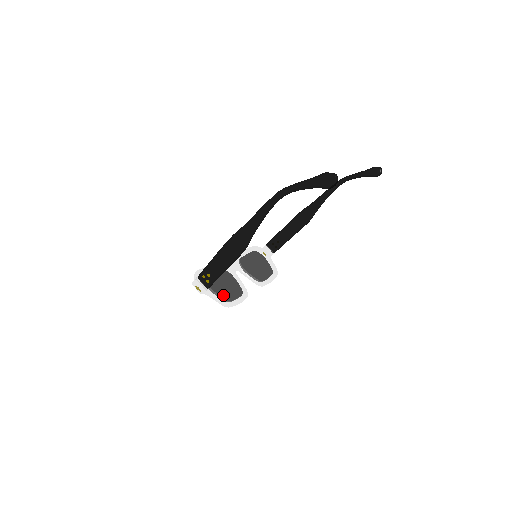
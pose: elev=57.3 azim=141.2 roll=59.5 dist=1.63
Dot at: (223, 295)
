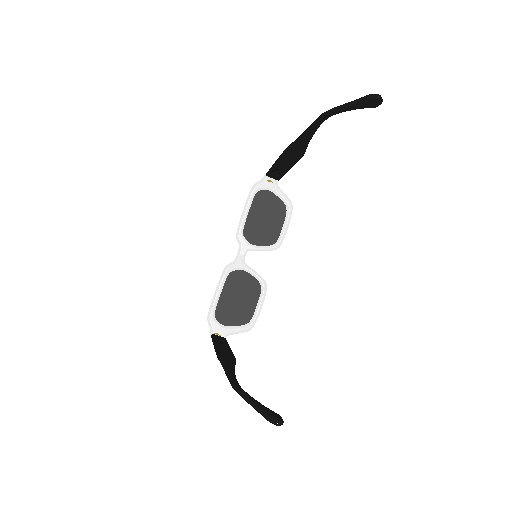
Dot at: (242, 317)
